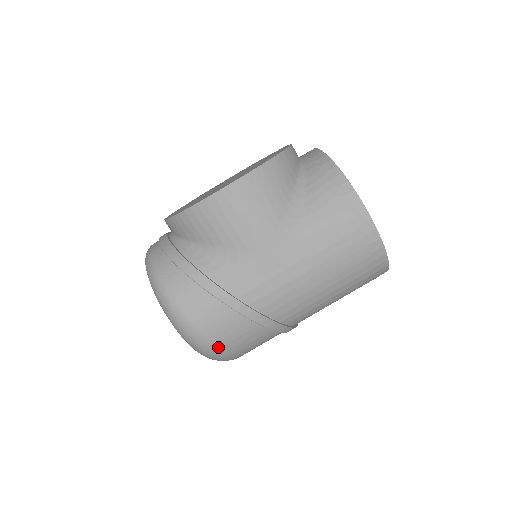
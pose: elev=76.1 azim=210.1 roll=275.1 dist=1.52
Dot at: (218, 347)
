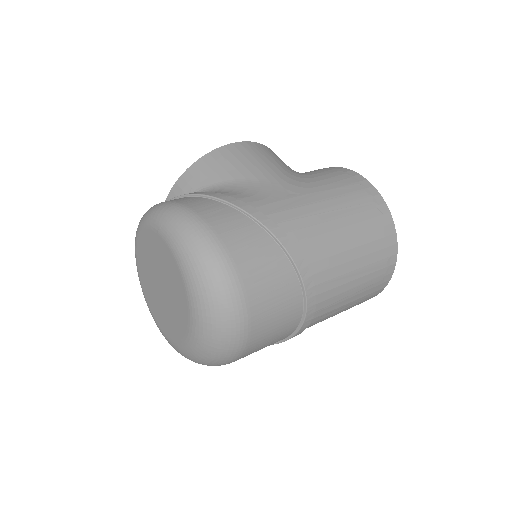
Dot at: (228, 257)
